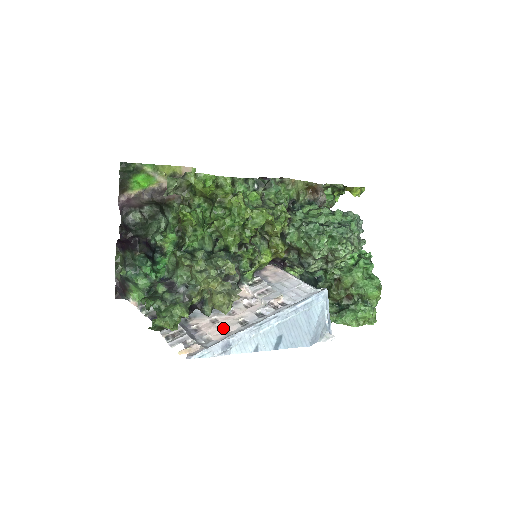
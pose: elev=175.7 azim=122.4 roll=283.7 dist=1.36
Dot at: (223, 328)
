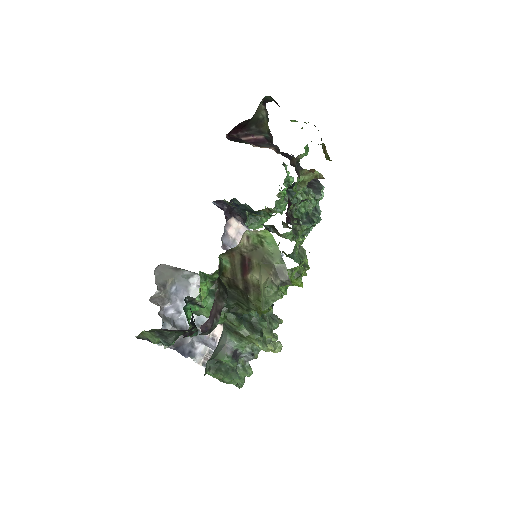
Dot at: occluded
